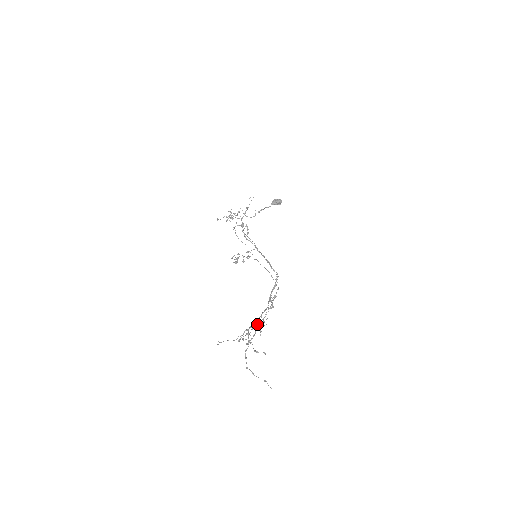
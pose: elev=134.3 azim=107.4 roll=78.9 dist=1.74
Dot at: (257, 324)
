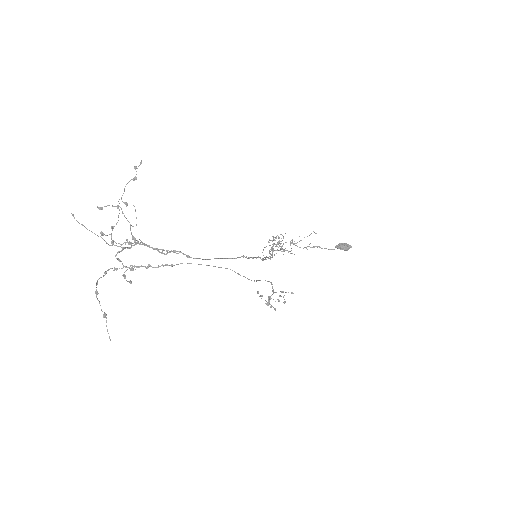
Dot at: occluded
